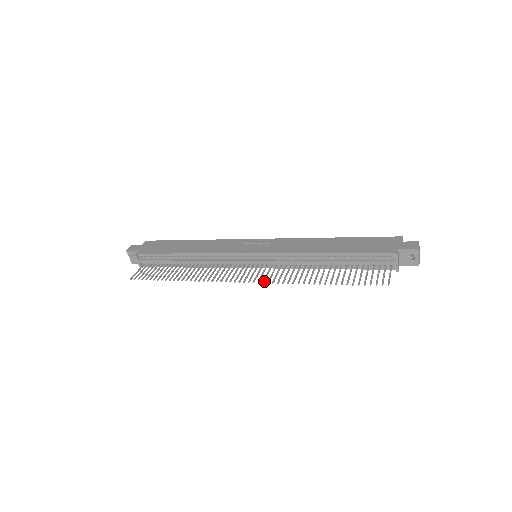
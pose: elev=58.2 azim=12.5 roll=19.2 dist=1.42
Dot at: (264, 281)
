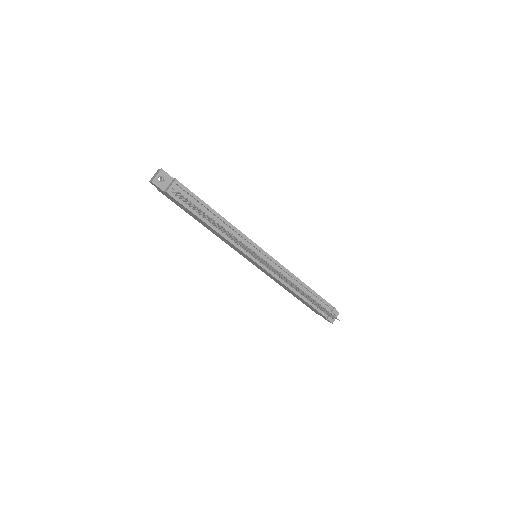
Dot at: (280, 273)
